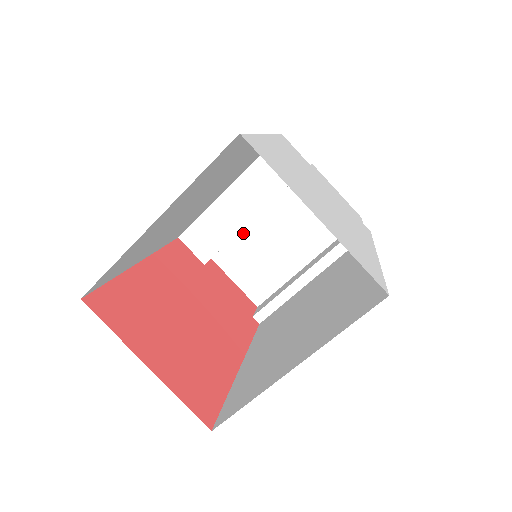
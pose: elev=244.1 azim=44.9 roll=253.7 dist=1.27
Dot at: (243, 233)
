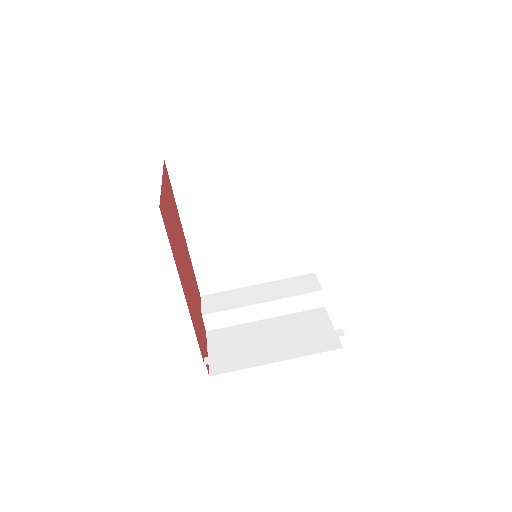
Dot at: (244, 325)
